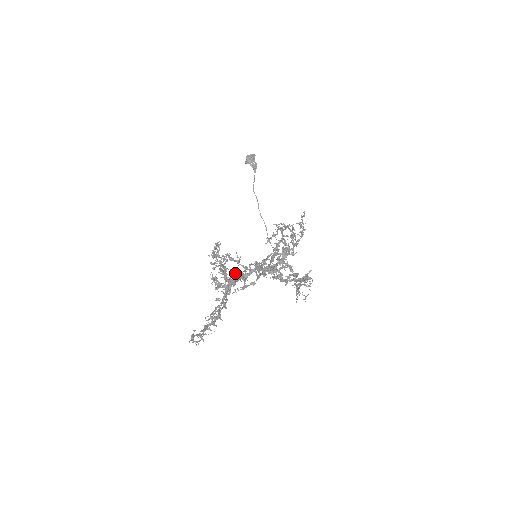
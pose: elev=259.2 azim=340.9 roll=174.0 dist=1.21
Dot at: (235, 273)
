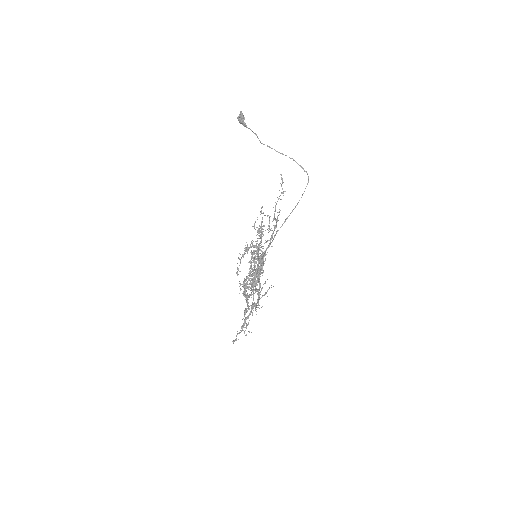
Dot at: occluded
